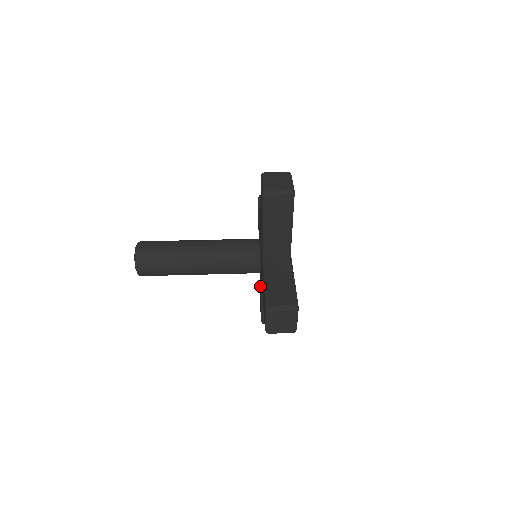
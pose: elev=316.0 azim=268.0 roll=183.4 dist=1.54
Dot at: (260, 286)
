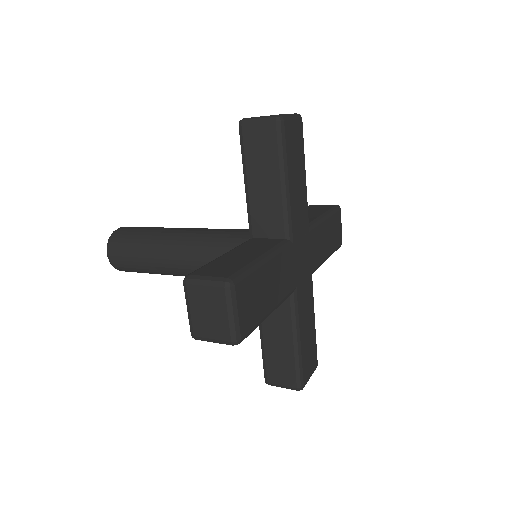
Dot at: occluded
